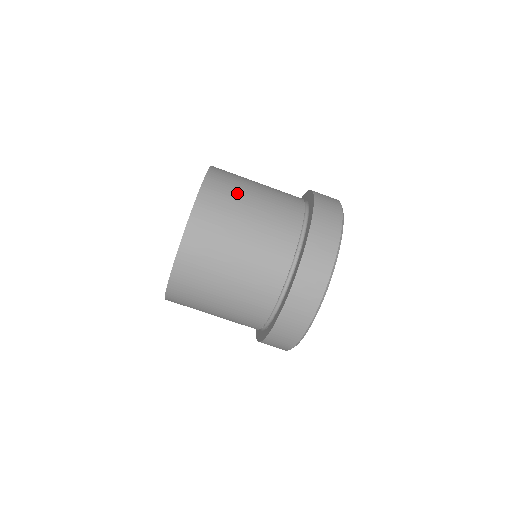
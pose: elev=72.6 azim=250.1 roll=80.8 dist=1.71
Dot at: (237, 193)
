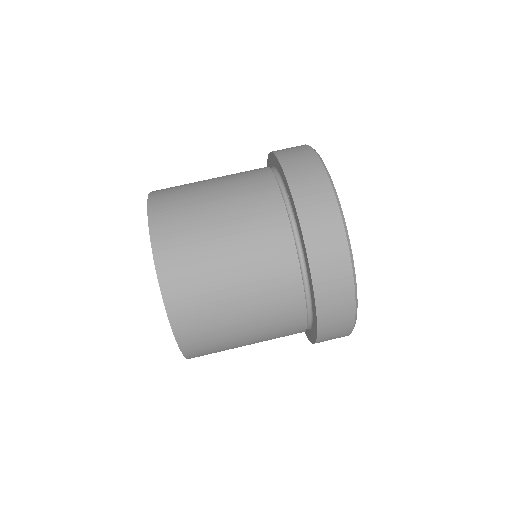
Dot at: occluded
